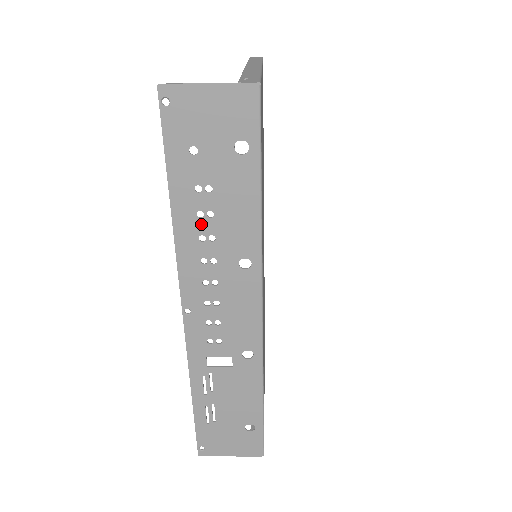
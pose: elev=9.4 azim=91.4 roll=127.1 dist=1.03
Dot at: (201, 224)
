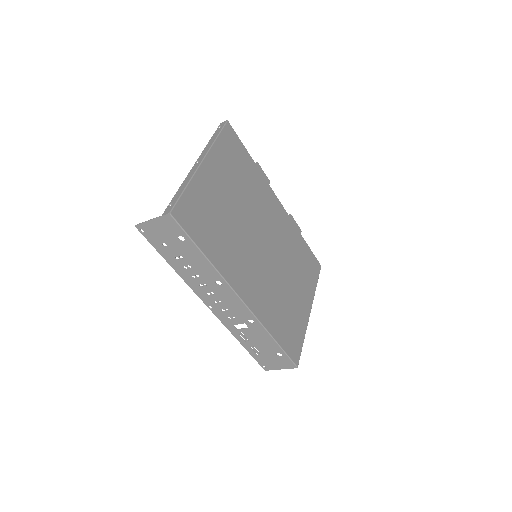
Dot at: (189, 271)
